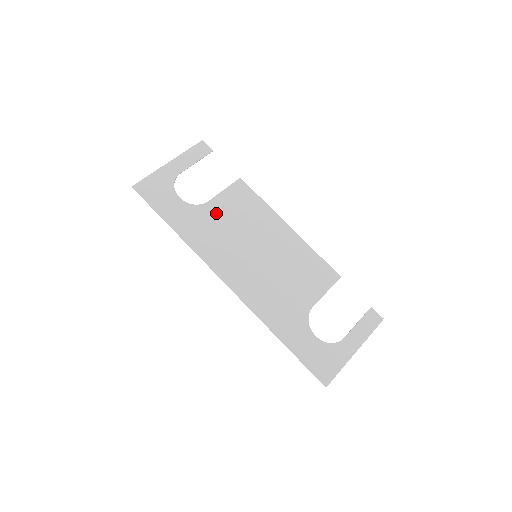
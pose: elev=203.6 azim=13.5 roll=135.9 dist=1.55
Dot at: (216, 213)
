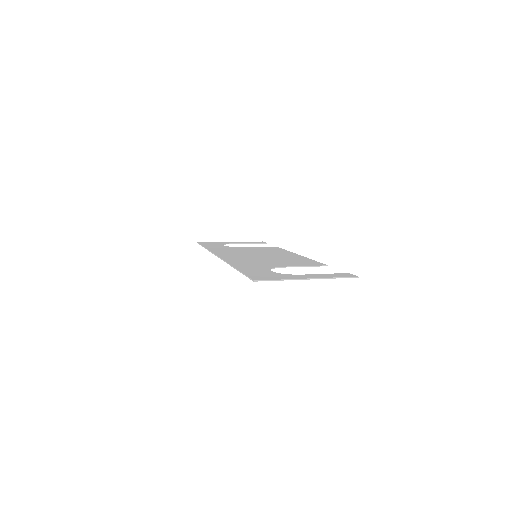
Dot at: occluded
